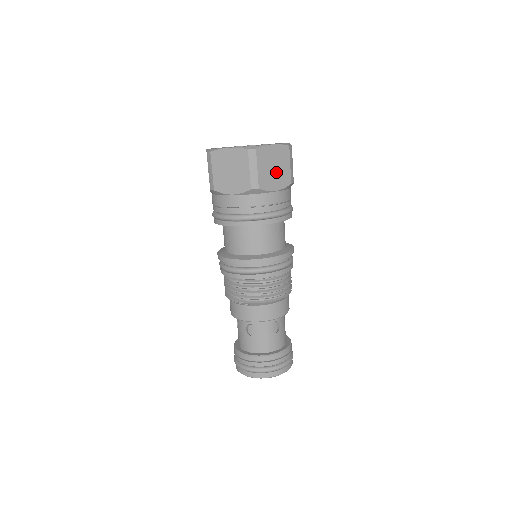
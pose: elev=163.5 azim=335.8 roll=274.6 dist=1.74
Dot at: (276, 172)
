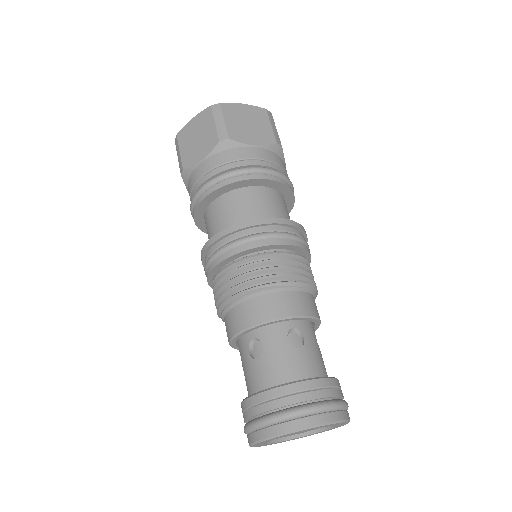
Dot at: occluded
